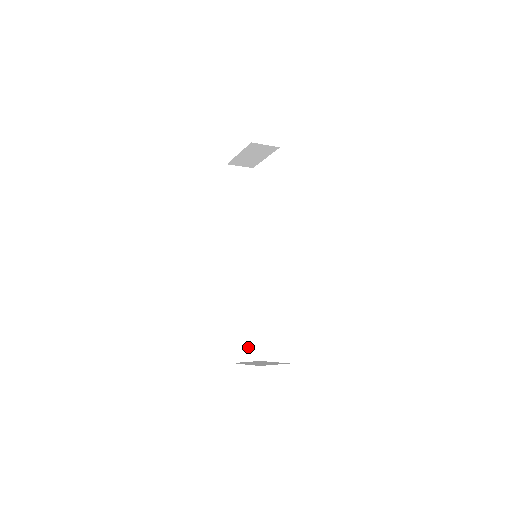
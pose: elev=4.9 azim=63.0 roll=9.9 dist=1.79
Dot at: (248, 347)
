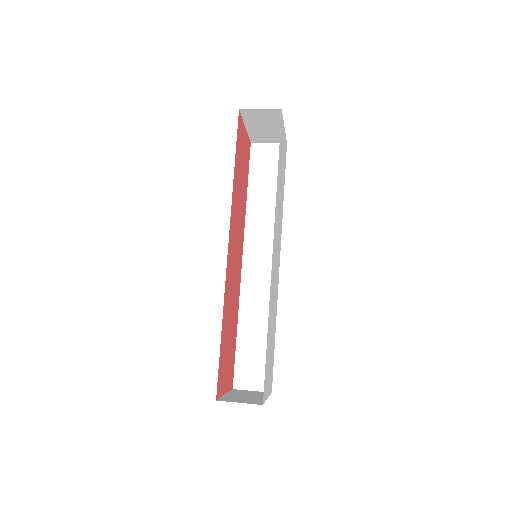
Dot at: (257, 372)
